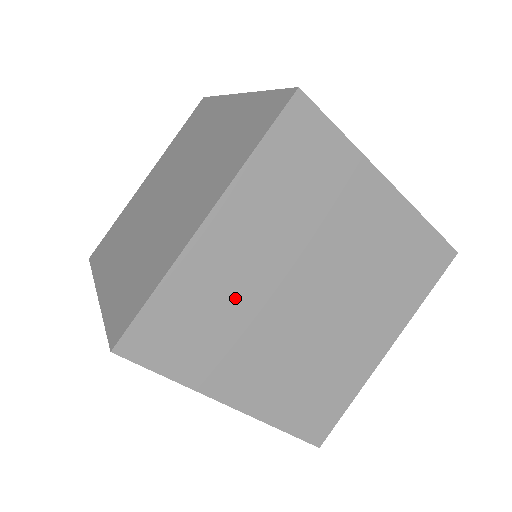
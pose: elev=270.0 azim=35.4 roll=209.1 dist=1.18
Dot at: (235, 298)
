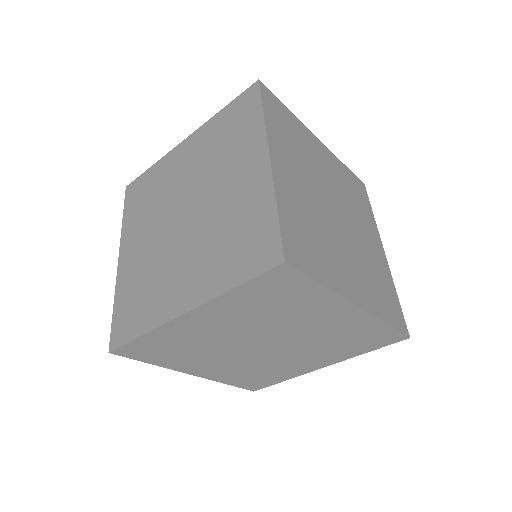
Dot at: (203, 342)
